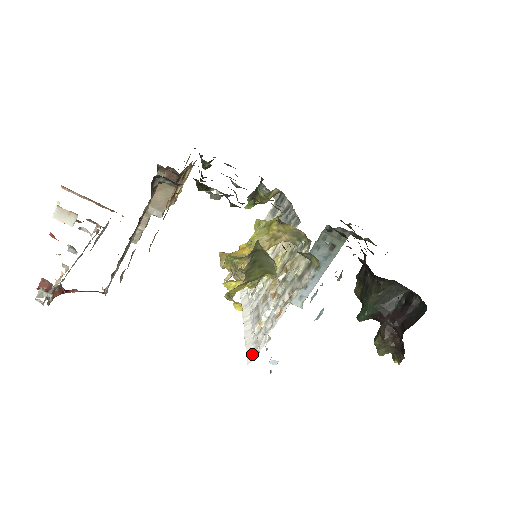
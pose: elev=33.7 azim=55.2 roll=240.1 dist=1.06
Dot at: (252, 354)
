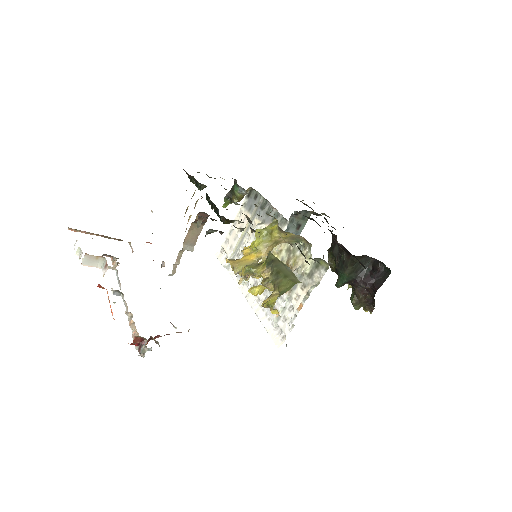
Dot at: (278, 339)
